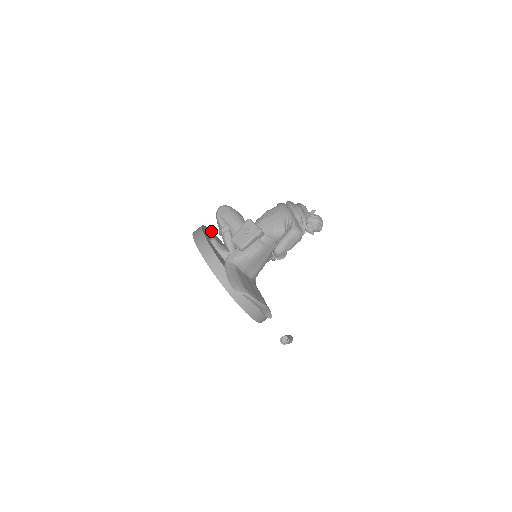
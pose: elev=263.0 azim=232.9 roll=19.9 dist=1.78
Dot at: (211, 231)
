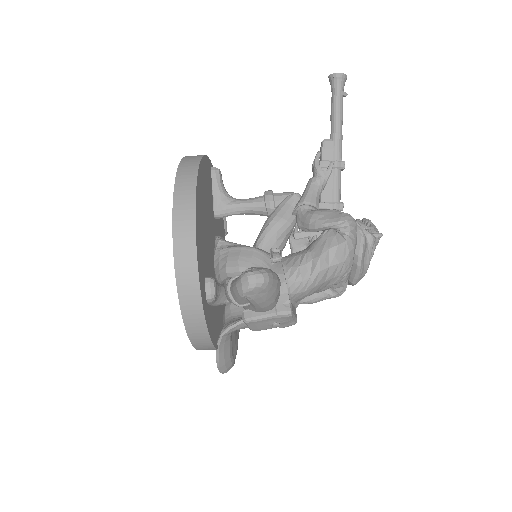
Dot at: (196, 194)
